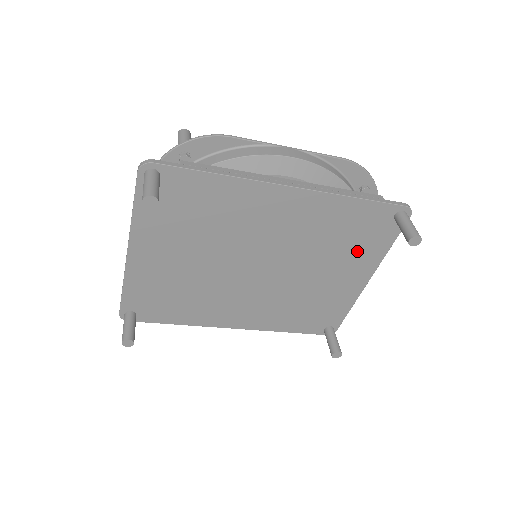
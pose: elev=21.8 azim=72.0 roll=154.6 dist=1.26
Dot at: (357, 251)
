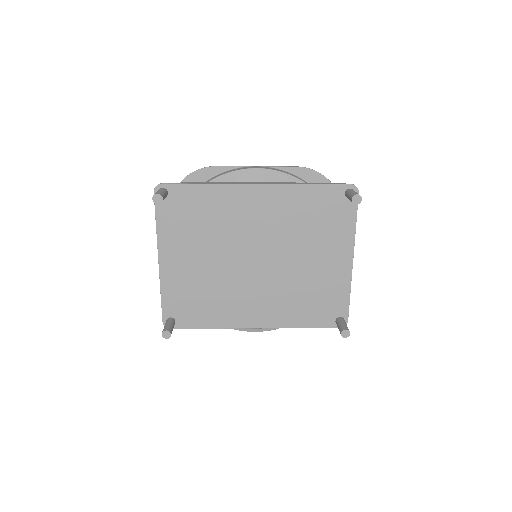
Dot at: (330, 232)
